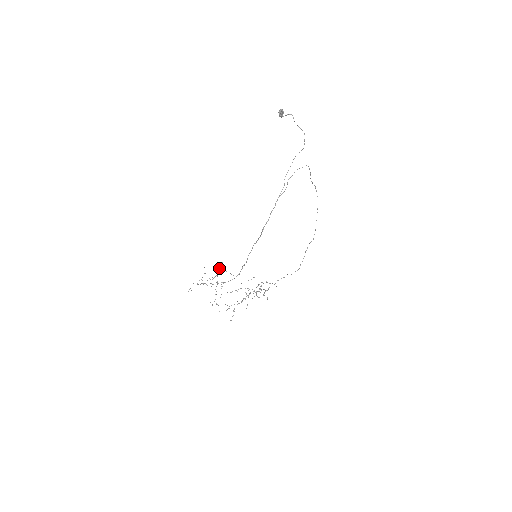
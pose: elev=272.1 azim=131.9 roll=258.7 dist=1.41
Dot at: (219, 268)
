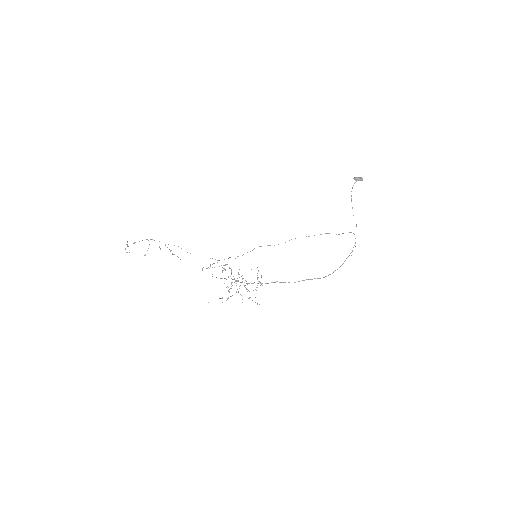
Dot at: occluded
